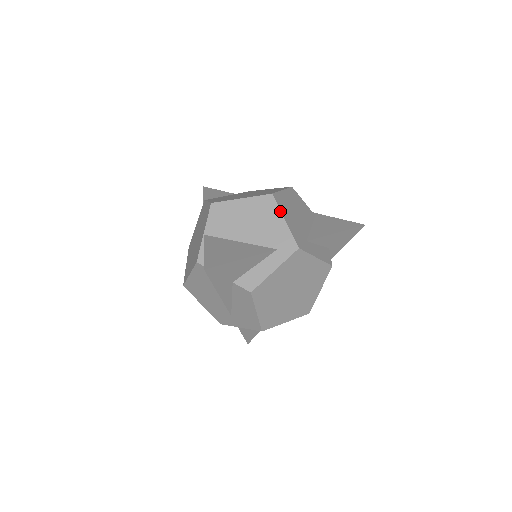
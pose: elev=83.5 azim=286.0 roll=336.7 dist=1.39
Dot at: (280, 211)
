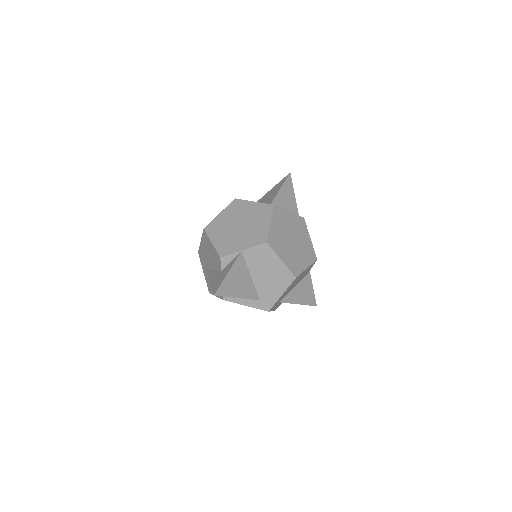
Dot at: occluded
